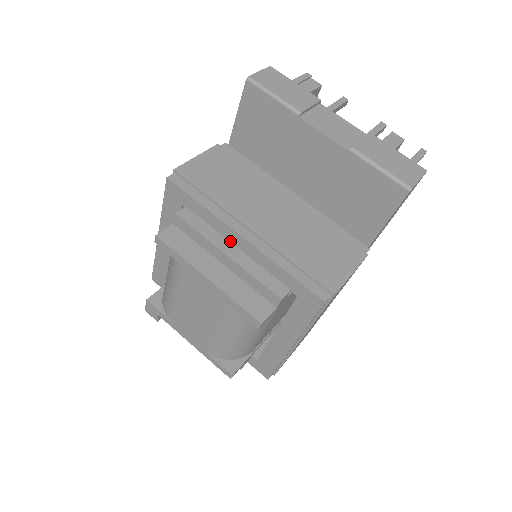
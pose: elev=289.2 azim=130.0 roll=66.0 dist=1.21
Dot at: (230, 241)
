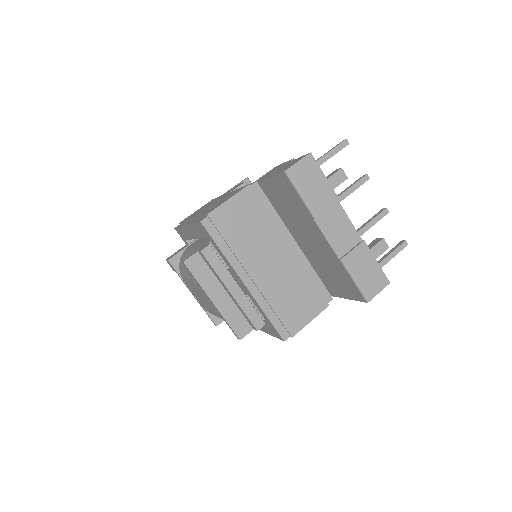
Dot at: (236, 277)
